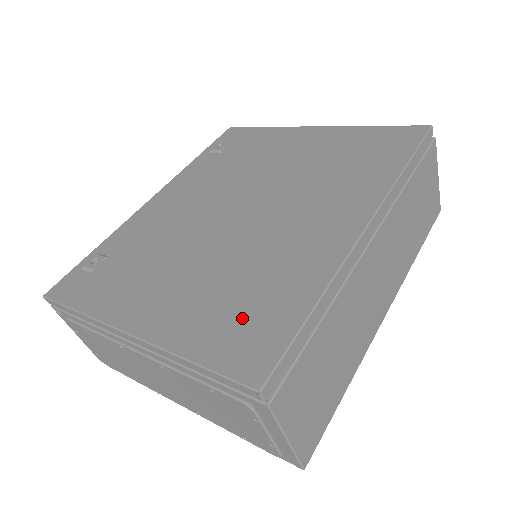
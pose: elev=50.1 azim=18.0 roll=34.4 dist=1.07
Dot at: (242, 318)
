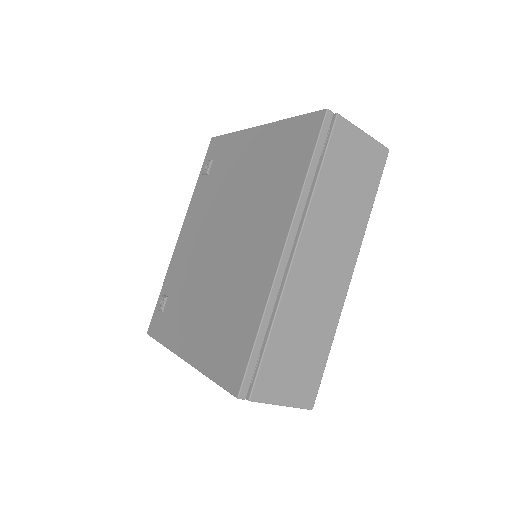
Dot at: (228, 343)
